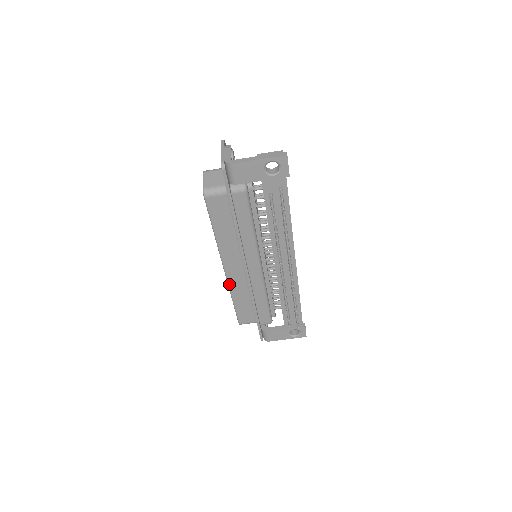
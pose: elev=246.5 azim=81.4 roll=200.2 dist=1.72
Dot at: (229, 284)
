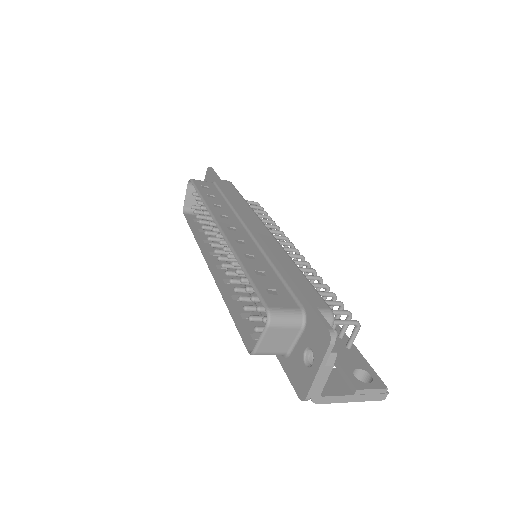
Dot at: (203, 252)
